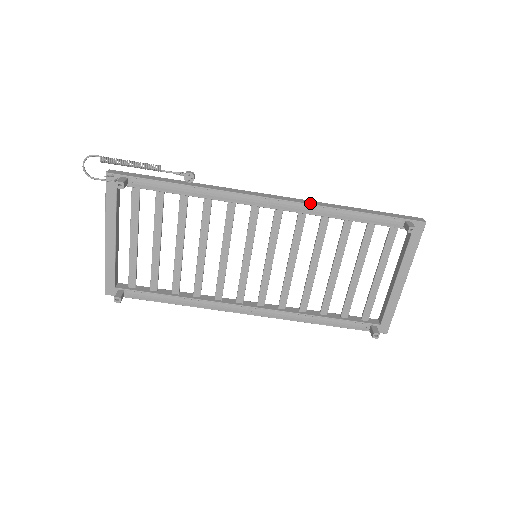
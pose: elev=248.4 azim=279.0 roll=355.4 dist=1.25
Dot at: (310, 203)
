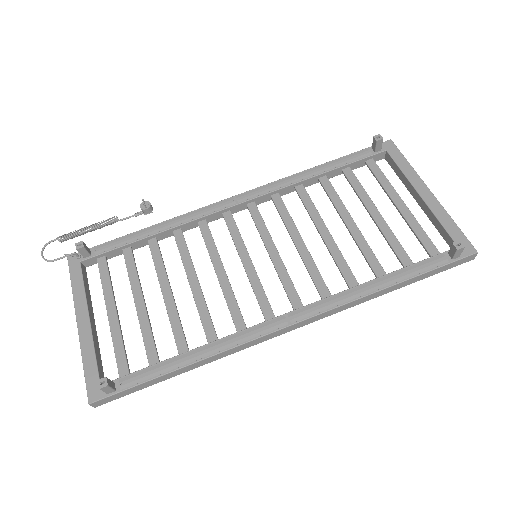
Dot at: (275, 182)
